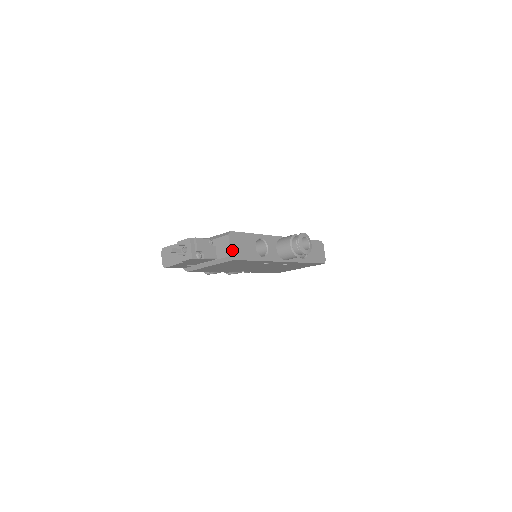
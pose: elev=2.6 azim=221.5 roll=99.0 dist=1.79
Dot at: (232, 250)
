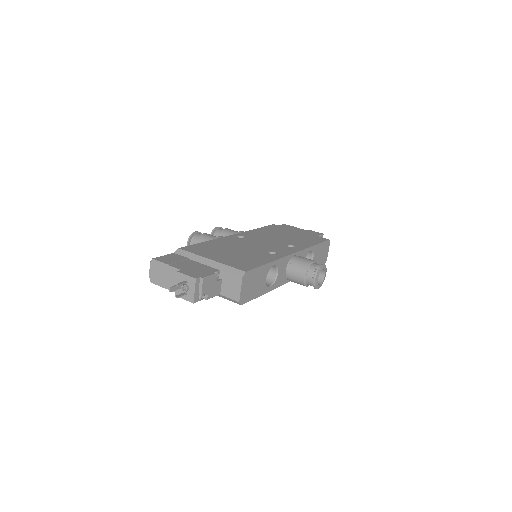
Dot at: (242, 294)
